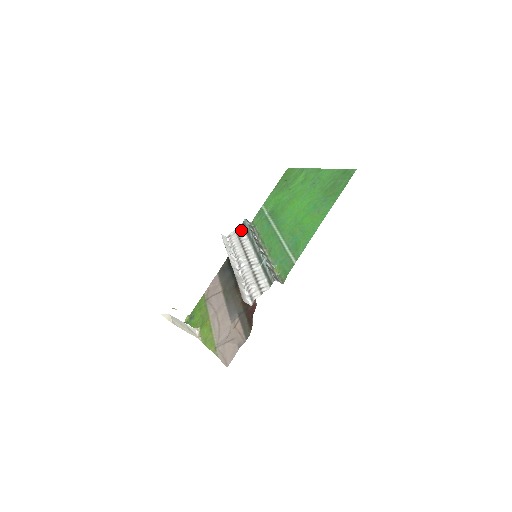
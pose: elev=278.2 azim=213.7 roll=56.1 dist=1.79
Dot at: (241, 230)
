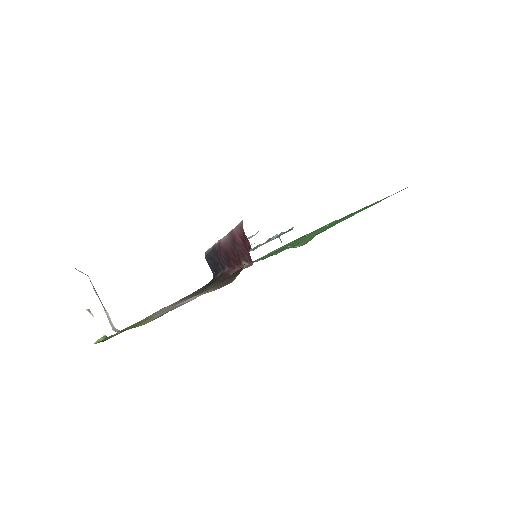
Dot at: occluded
